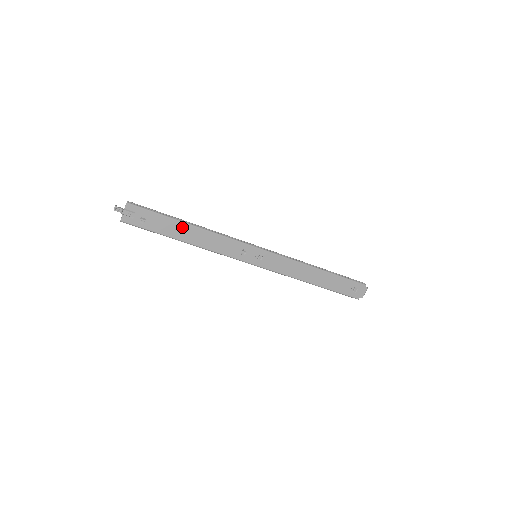
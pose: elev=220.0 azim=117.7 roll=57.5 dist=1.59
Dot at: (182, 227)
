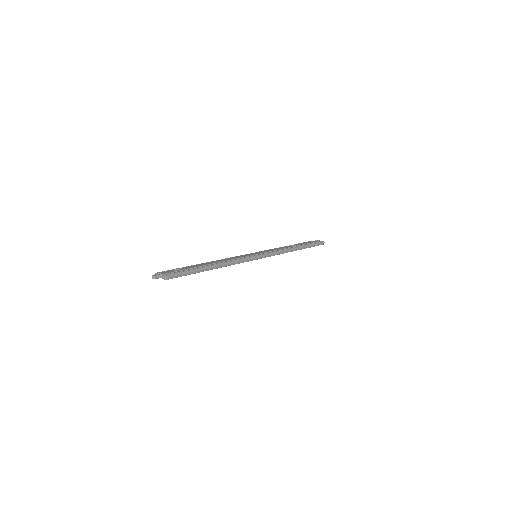
Dot at: occluded
